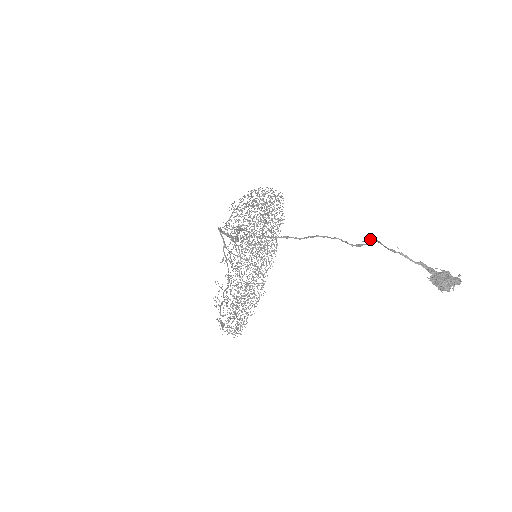
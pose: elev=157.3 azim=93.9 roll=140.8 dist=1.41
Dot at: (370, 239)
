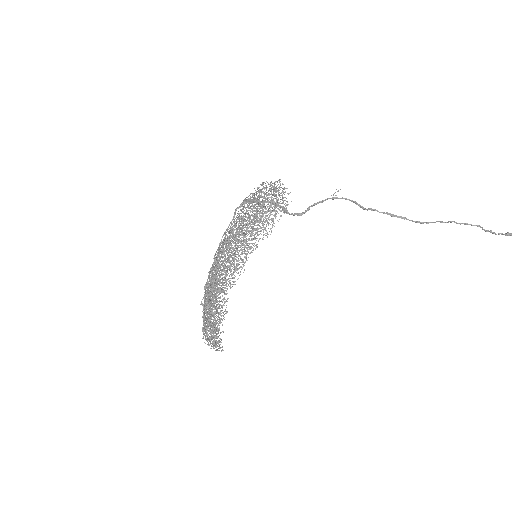
Dot at: out of frame
